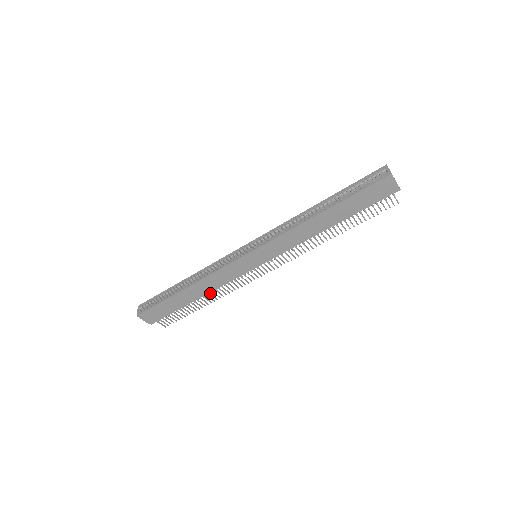
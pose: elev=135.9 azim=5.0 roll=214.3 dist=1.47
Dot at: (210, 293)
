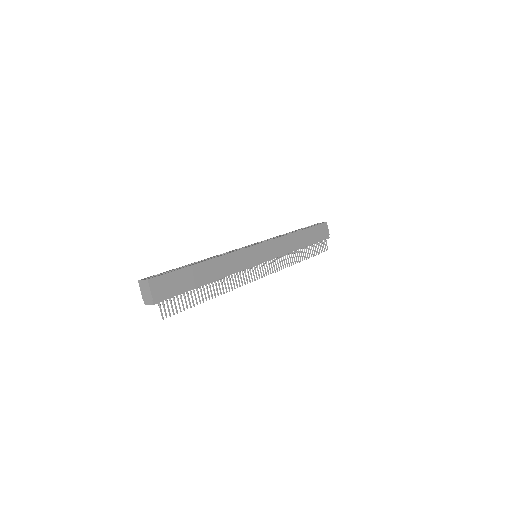
Dot at: occluded
